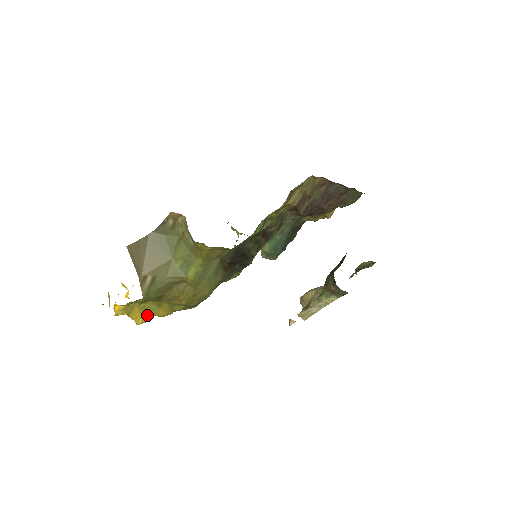
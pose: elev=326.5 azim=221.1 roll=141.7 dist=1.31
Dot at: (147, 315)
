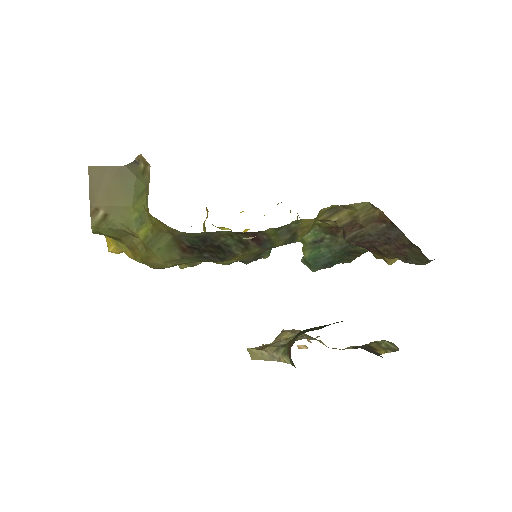
Dot at: (118, 247)
